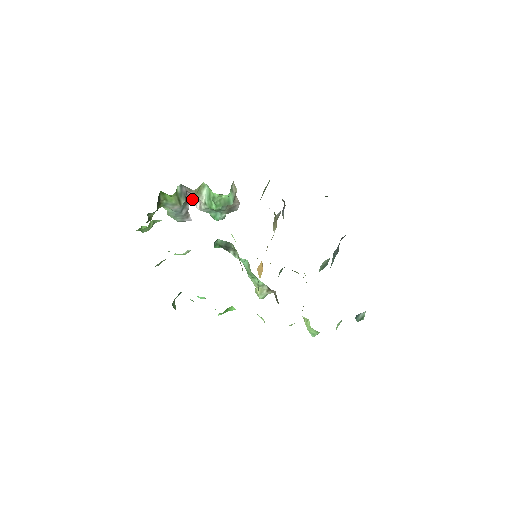
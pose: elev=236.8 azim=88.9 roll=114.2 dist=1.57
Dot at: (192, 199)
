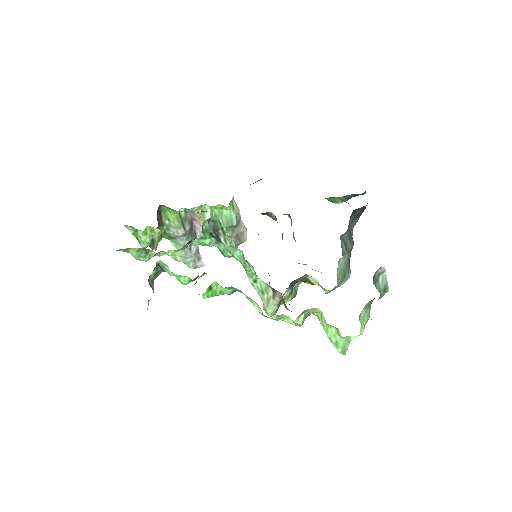
Dot at: (200, 231)
